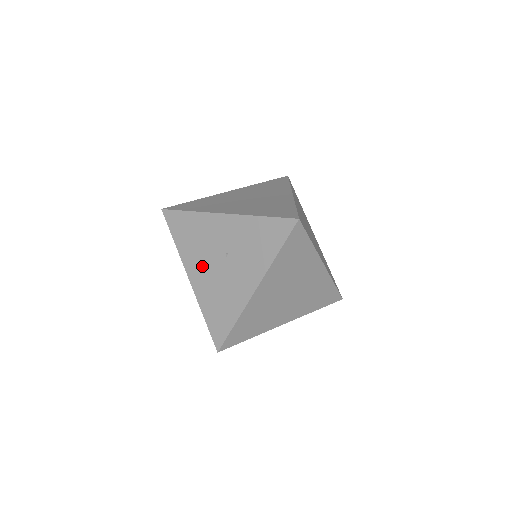
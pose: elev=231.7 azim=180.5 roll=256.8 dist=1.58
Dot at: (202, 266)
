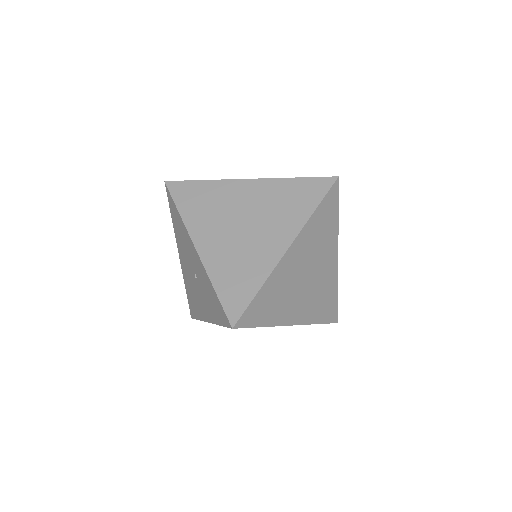
Dot at: (185, 260)
